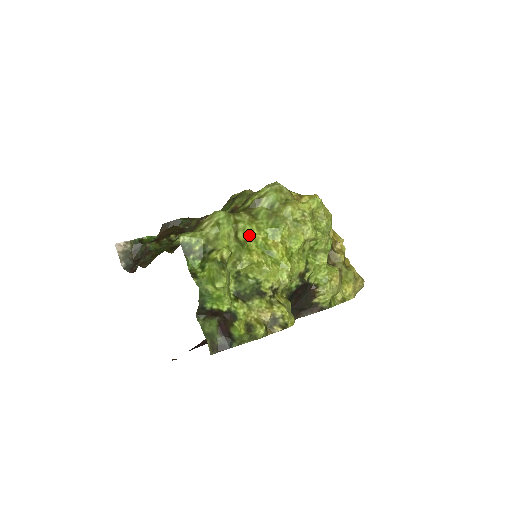
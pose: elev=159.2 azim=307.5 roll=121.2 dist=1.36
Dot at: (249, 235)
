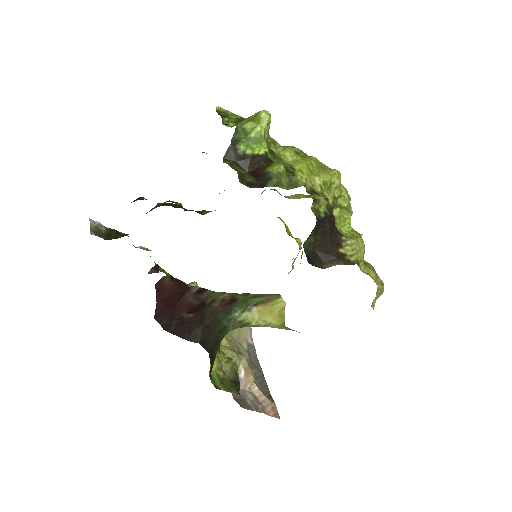
Dot at: occluded
